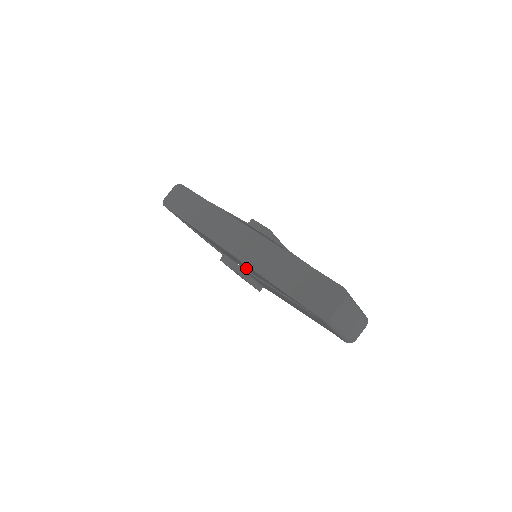
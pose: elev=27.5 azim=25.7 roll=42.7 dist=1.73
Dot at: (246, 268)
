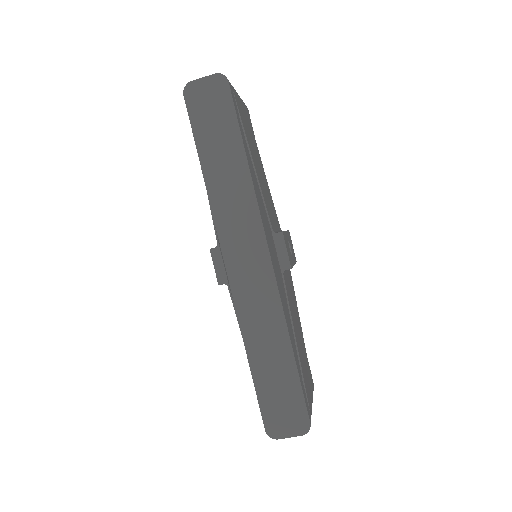
Dot at: occluded
